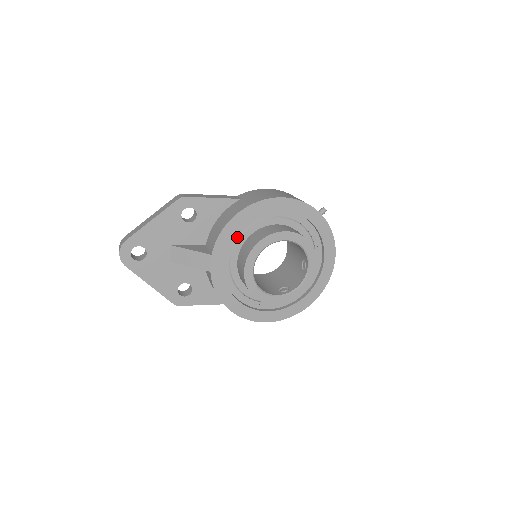
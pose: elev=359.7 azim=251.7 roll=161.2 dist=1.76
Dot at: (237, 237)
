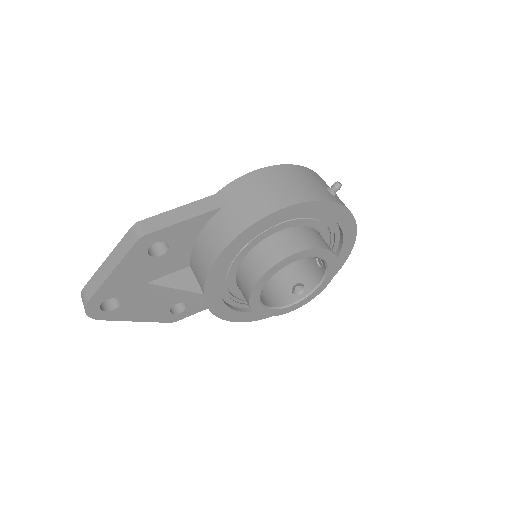
Dot at: (230, 262)
